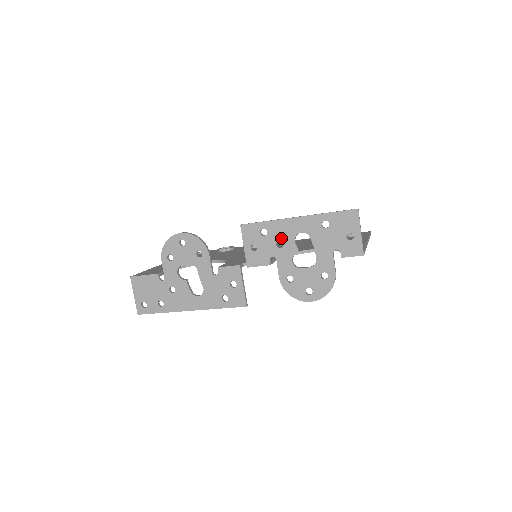
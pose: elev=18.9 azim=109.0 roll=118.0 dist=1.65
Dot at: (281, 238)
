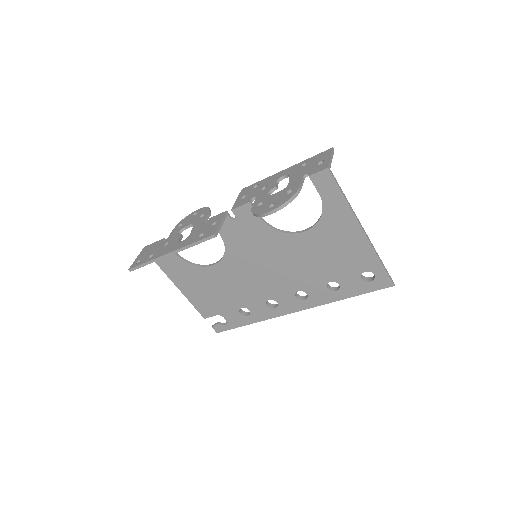
Dot at: (267, 184)
